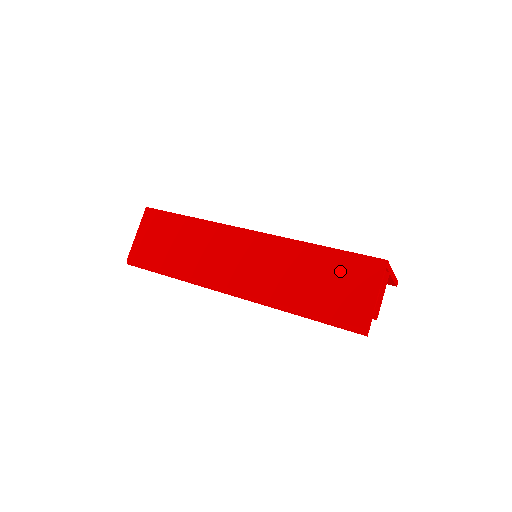
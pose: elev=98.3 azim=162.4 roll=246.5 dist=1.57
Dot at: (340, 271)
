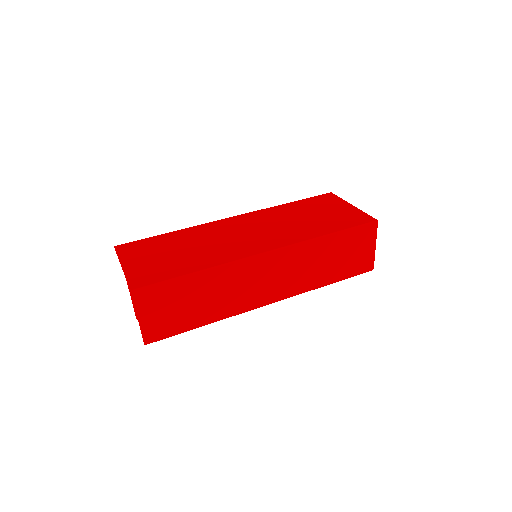
Dot at: (349, 244)
